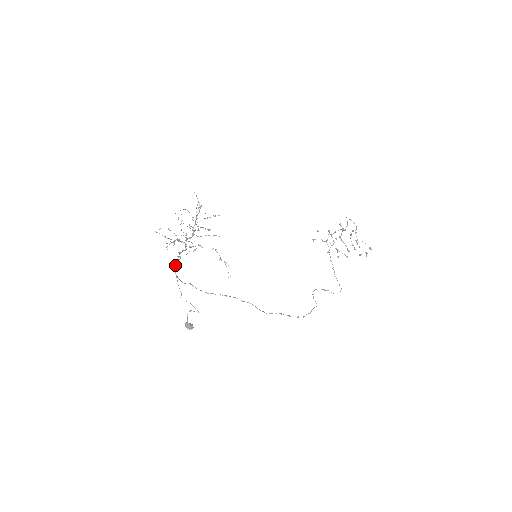
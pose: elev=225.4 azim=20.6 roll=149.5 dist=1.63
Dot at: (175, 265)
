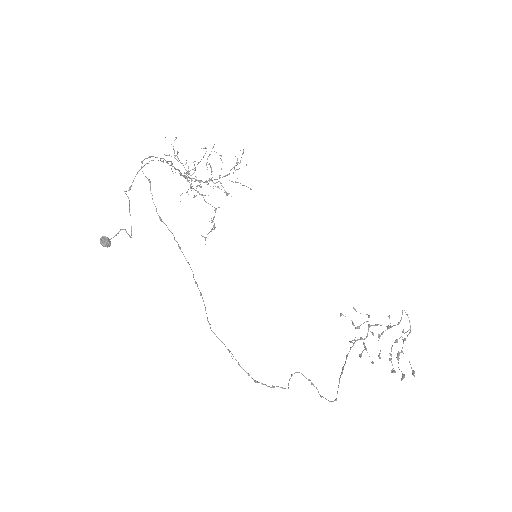
Dot at: occluded
